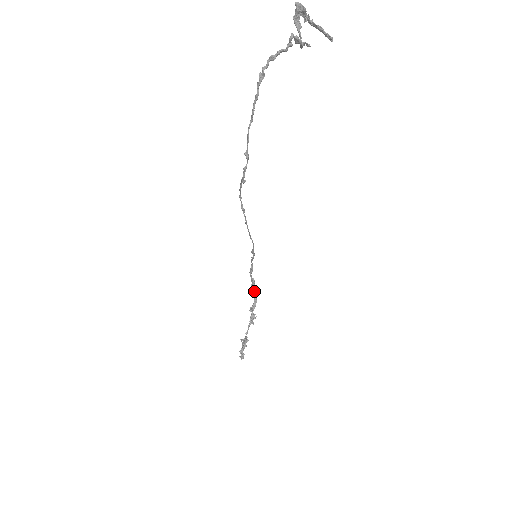
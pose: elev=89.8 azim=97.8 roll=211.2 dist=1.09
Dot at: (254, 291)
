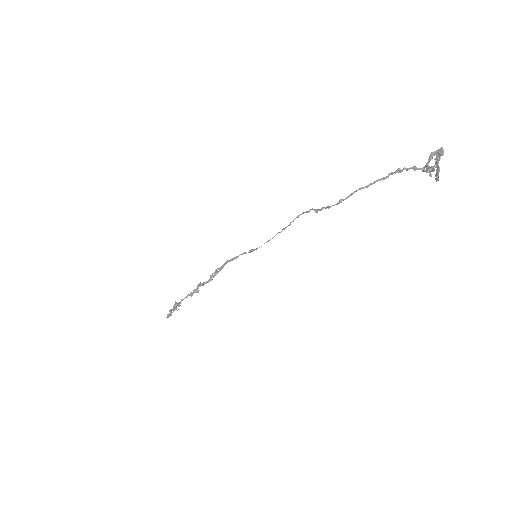
Dot at: (215, 274)
